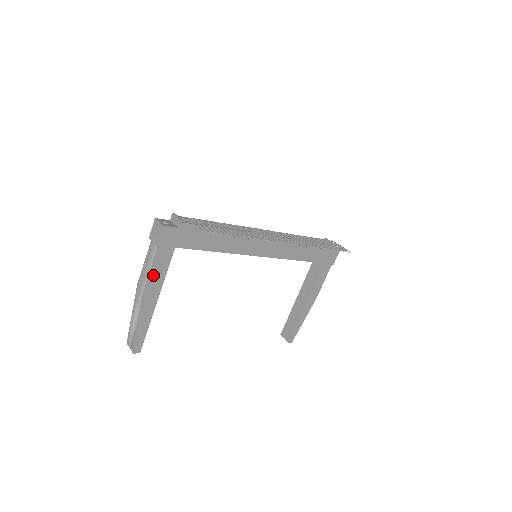
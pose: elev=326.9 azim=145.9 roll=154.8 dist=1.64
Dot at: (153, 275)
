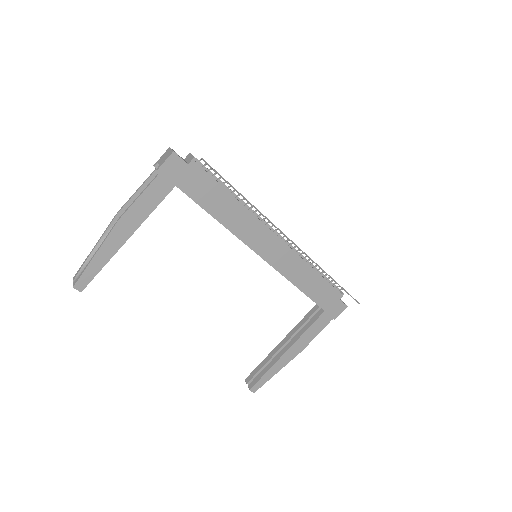
Dot at: (138, 203)
